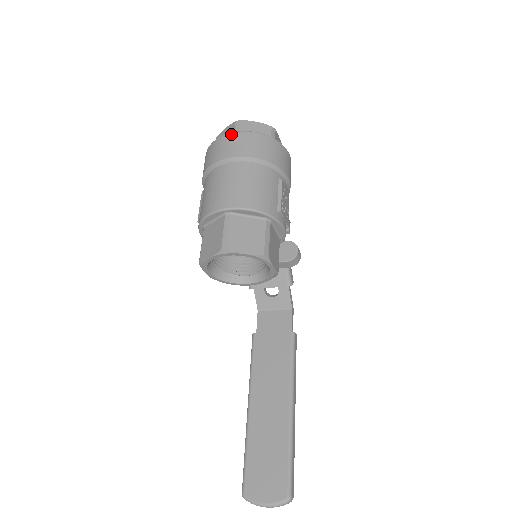
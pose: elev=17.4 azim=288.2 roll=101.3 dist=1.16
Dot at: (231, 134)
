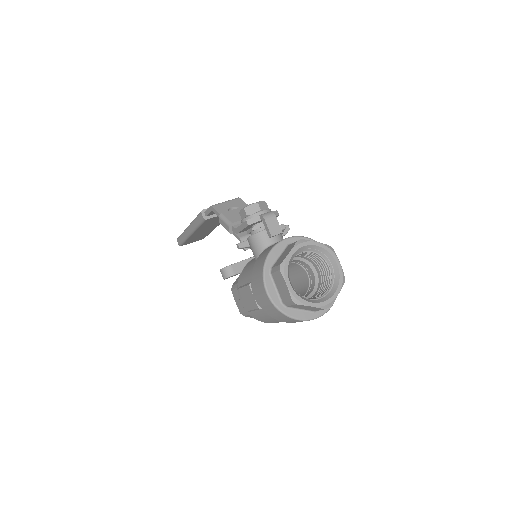
Dot at: occluded
